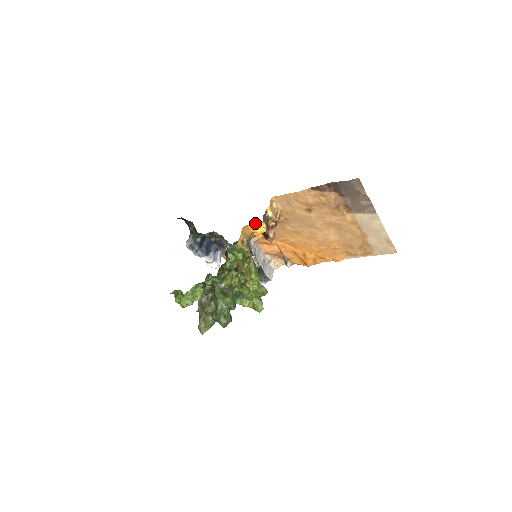
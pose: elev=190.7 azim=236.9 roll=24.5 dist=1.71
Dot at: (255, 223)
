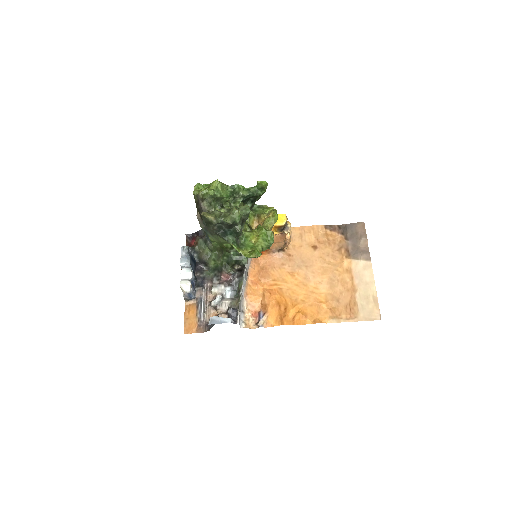
Dot at: occluded
